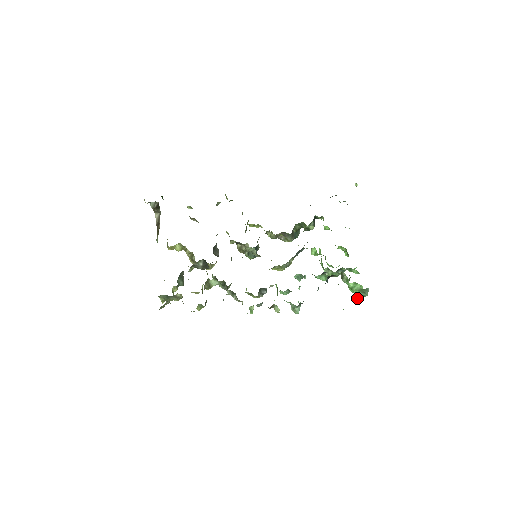
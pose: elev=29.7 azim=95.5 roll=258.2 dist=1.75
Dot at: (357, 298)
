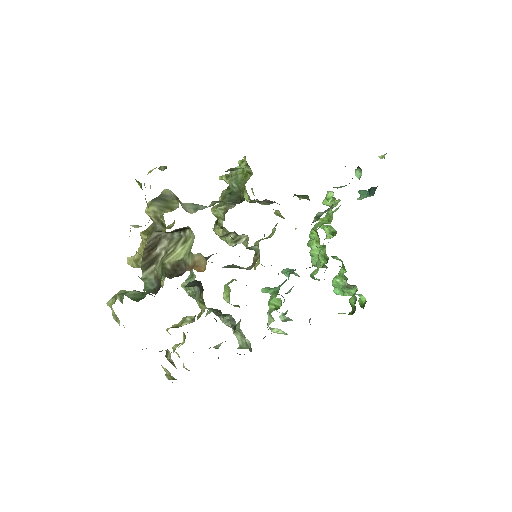
Dot at: occluded
